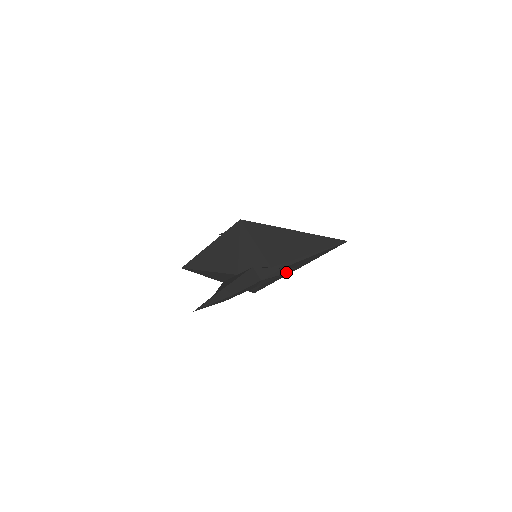
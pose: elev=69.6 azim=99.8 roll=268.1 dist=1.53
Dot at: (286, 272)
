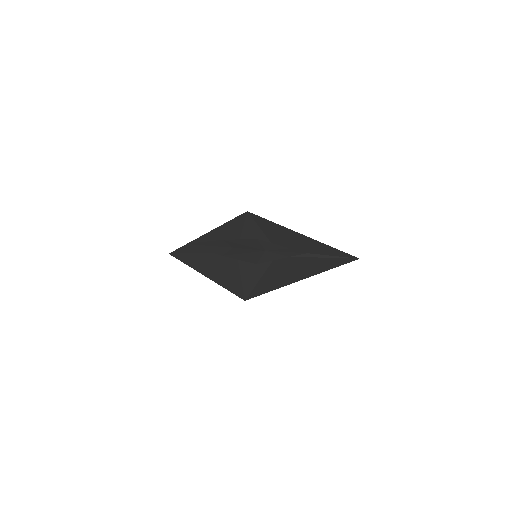
Dot at: (294, 252)
